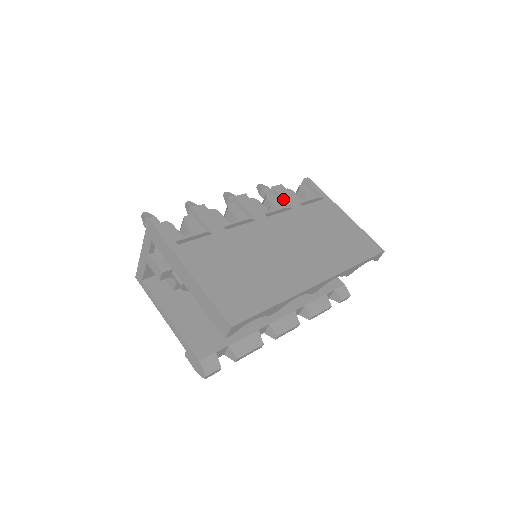
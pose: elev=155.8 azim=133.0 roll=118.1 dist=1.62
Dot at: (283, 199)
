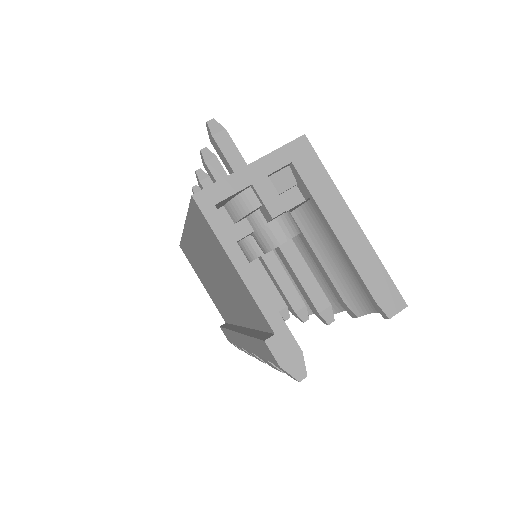
Dot at: occluded
